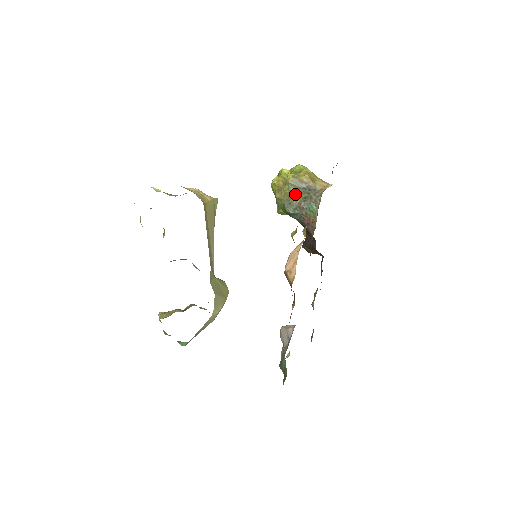
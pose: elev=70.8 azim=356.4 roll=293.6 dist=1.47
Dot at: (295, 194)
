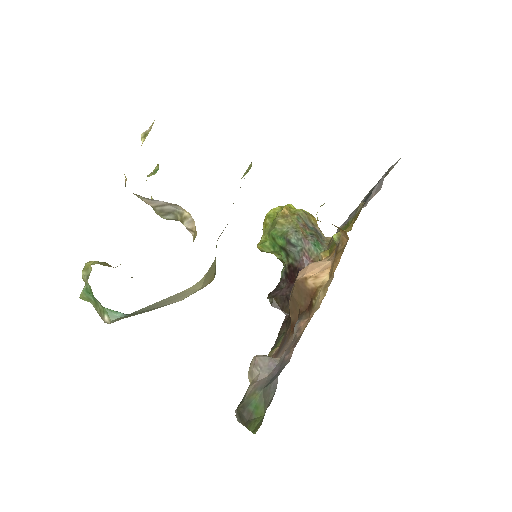
Dot at: (303, 226)
